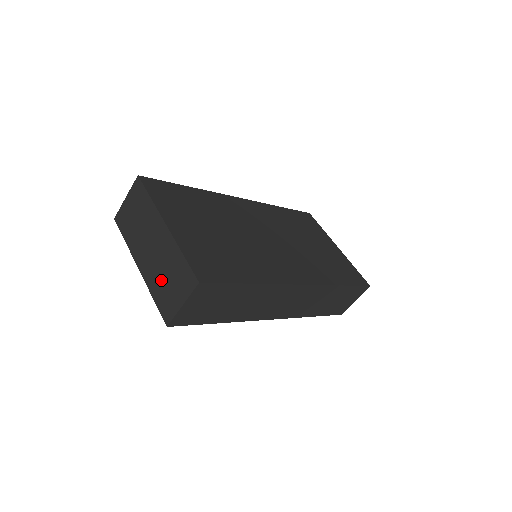
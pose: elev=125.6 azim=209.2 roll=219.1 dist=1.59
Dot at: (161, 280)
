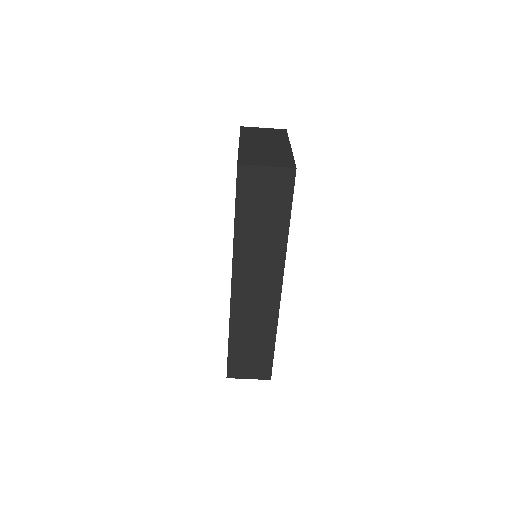
Dot at: (258, 153)
